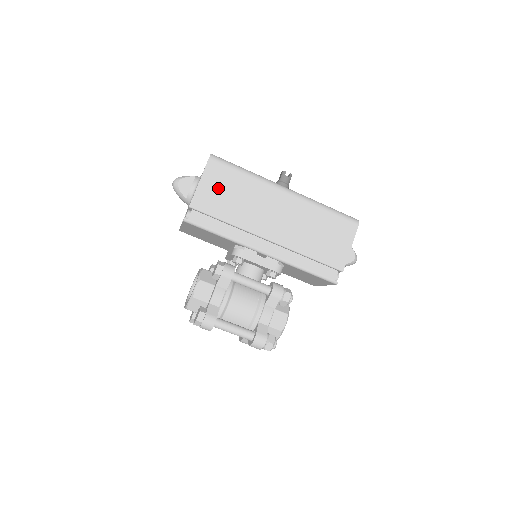
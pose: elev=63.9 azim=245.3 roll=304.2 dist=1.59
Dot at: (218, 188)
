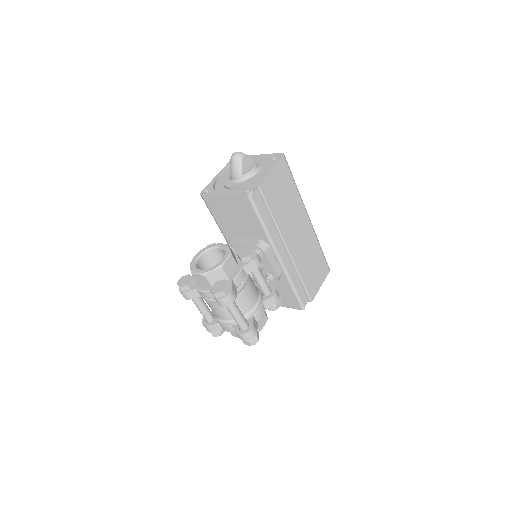
Dot at: (279, 185)
